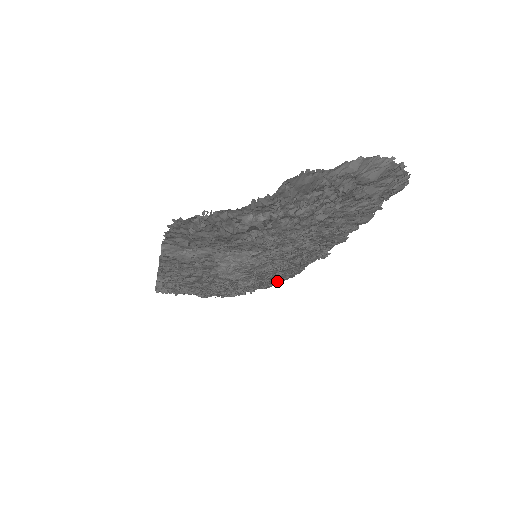
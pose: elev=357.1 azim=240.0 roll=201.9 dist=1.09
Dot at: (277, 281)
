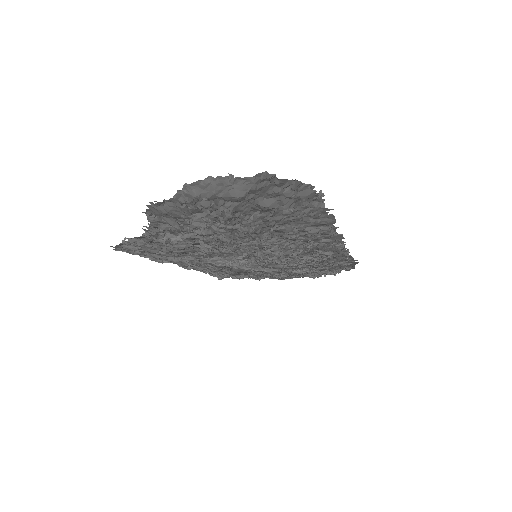
Dot at: (347, 265)
